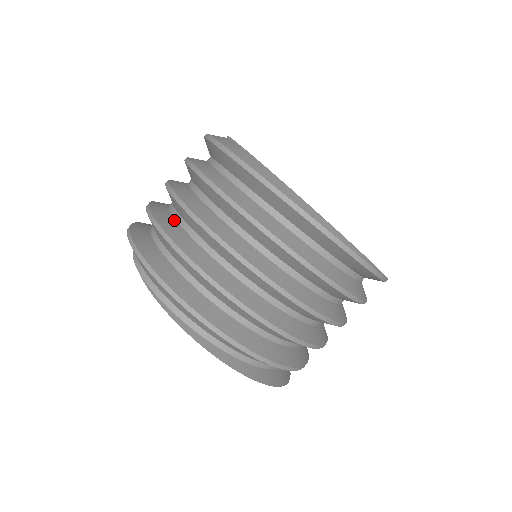
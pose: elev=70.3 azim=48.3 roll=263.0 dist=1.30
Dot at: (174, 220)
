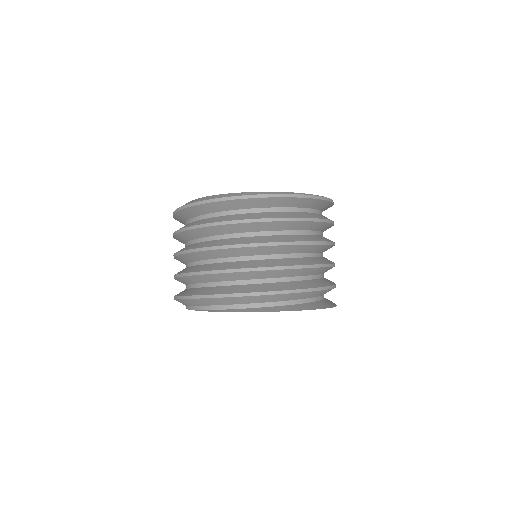
Dot at: (189, 267)
